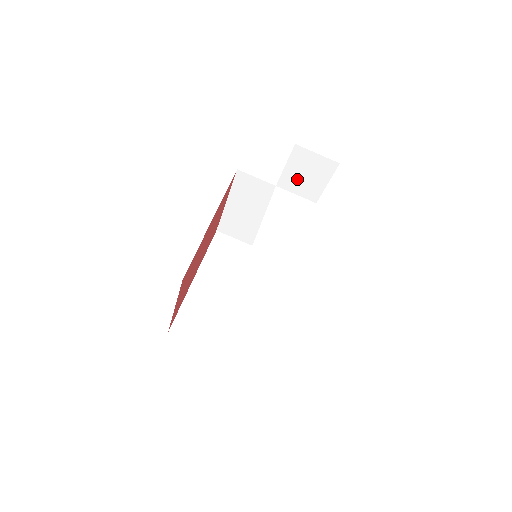
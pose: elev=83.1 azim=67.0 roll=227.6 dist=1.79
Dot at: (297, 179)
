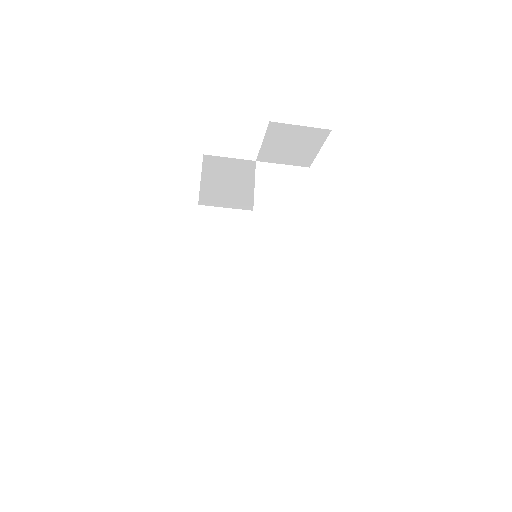
Dot at: (280, 151)
